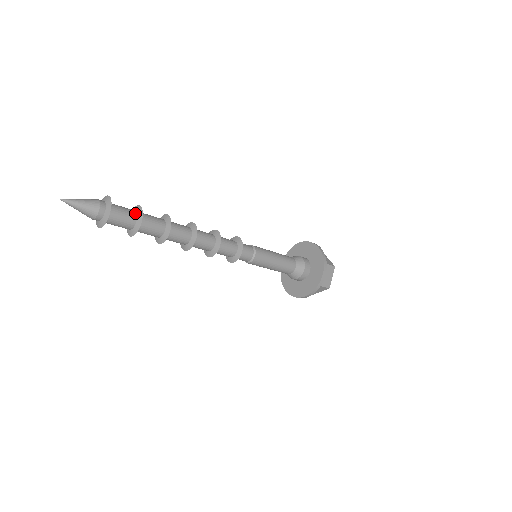
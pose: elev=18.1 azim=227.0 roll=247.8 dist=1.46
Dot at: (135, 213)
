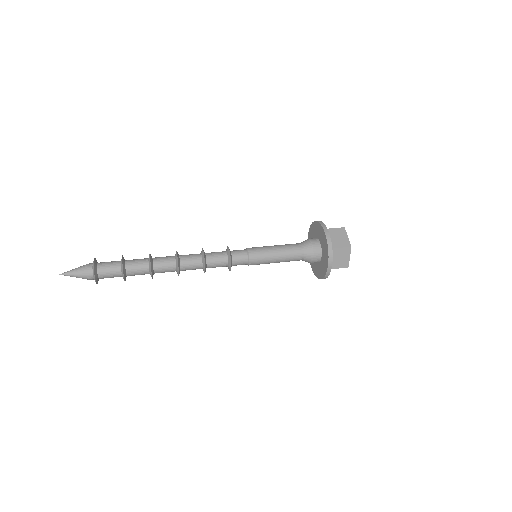
Dot at: (119, 266)
